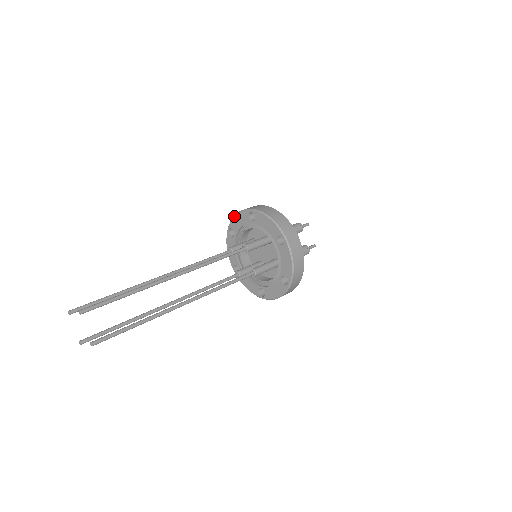
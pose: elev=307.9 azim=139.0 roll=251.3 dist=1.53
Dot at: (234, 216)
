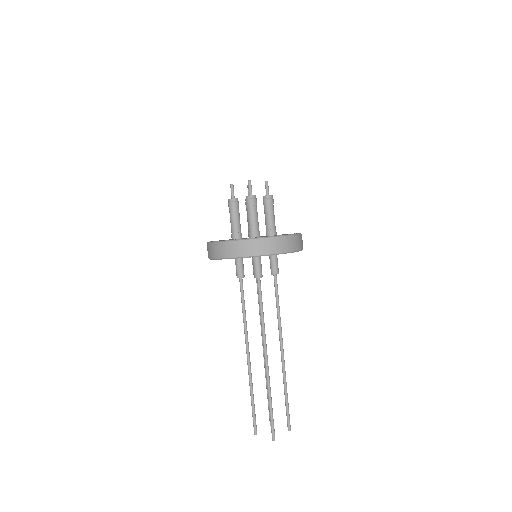
Dot at: occluded
